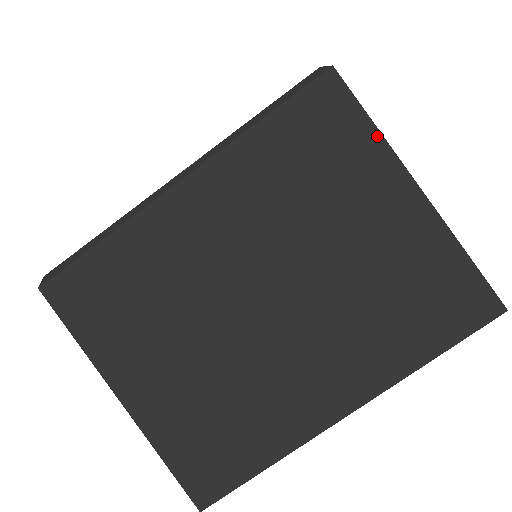
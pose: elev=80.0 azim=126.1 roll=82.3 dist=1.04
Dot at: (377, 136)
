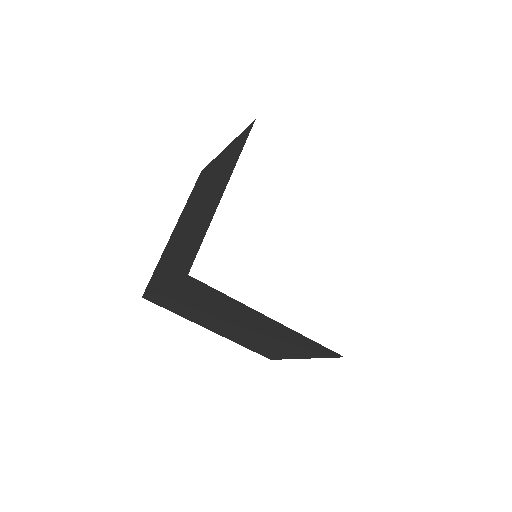
Dot at: (213, 161)
